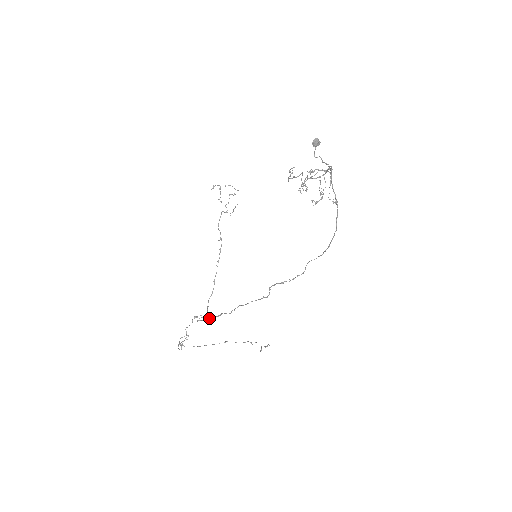
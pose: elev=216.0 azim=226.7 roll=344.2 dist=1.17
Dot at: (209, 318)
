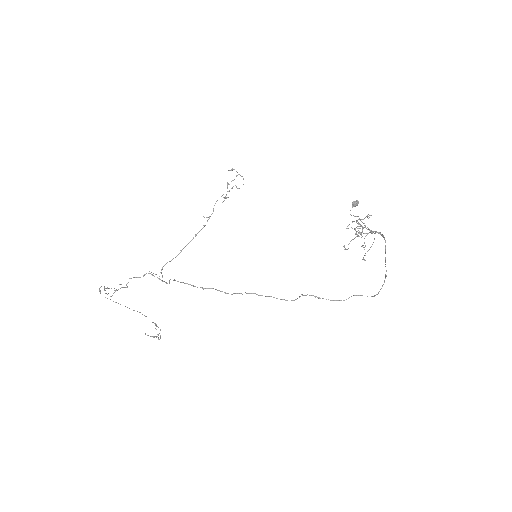
Dot at: (191, 285)
